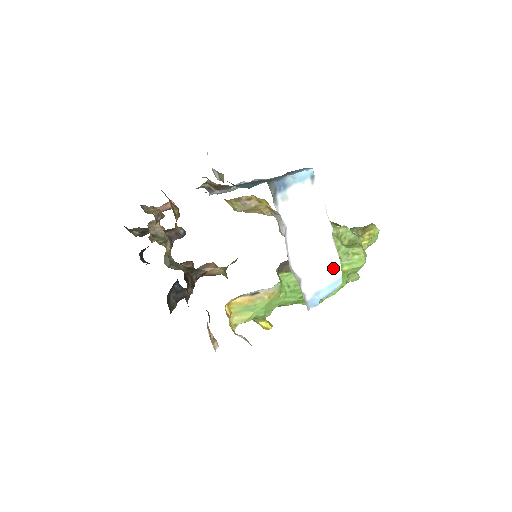
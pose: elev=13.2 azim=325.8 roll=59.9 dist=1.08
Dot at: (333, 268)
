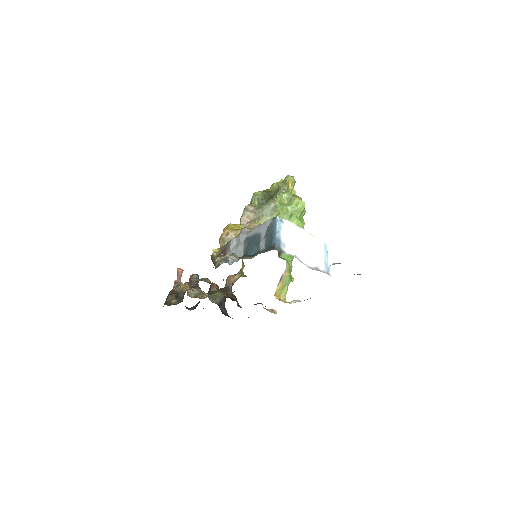
Dot at: (319, 245)
